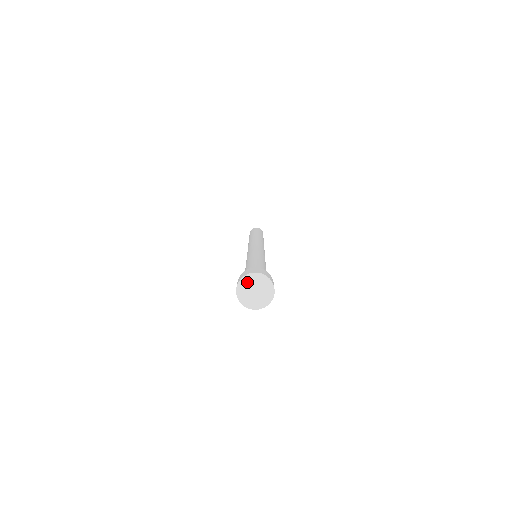
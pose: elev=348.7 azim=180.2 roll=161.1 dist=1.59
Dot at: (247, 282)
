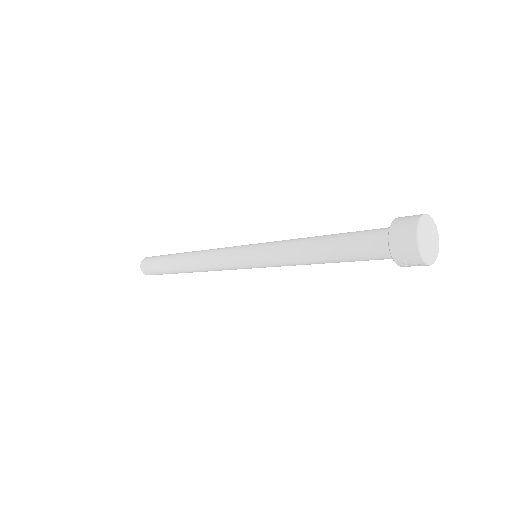
Dot at: (424, 224)
